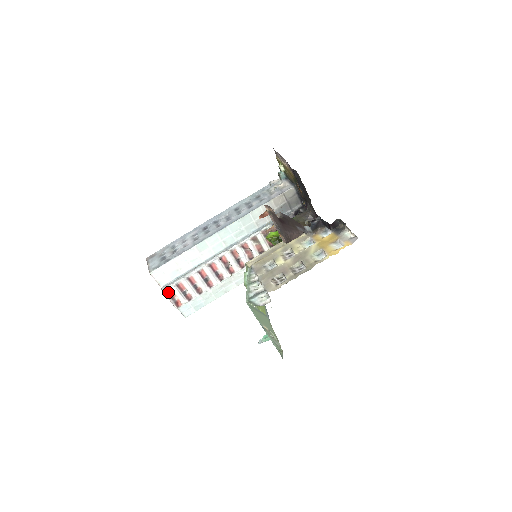
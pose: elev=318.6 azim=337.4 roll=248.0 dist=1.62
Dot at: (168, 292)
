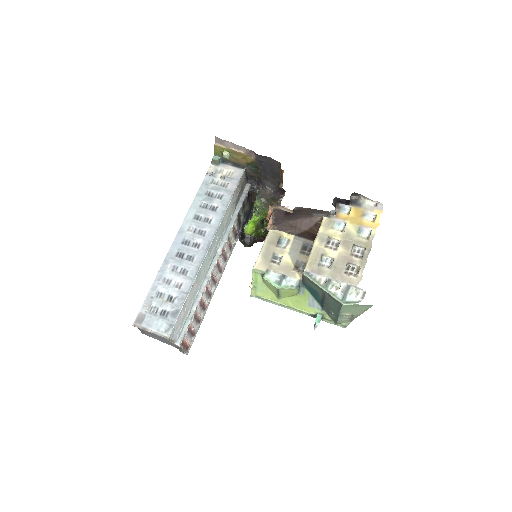
Dot at: (182, 343)
